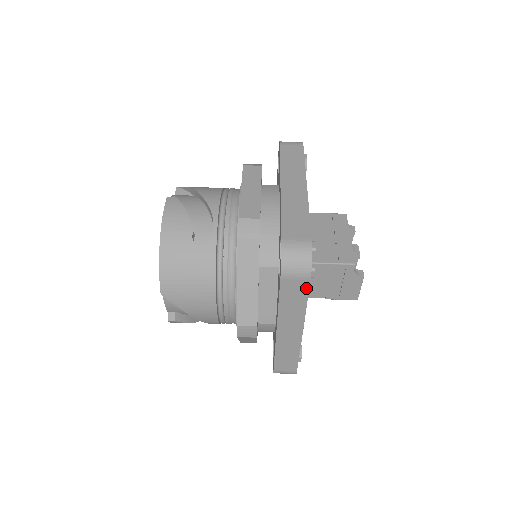
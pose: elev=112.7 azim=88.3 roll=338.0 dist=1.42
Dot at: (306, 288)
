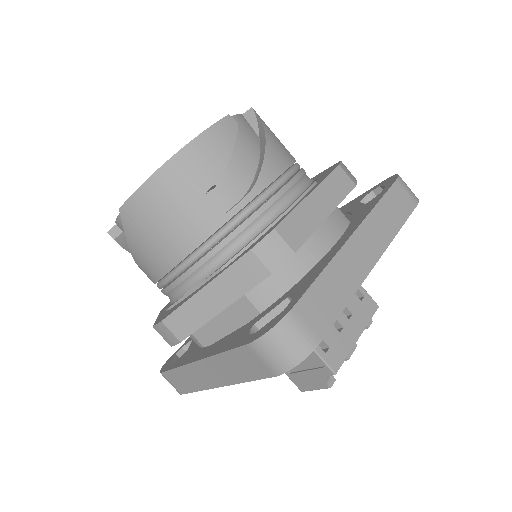
Dot at: (263, 375)
